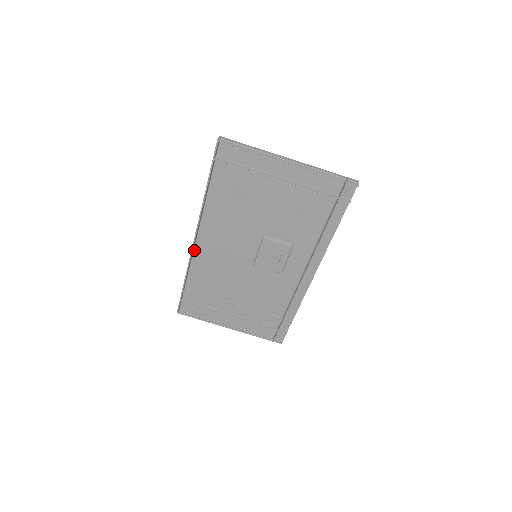
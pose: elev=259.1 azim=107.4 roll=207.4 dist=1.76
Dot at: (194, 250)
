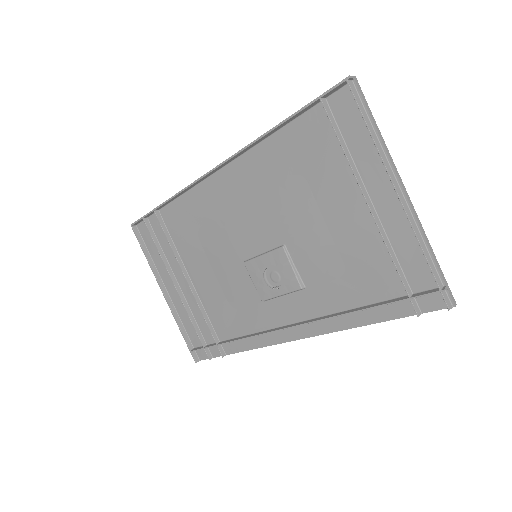
Dot at: (203, 181)
